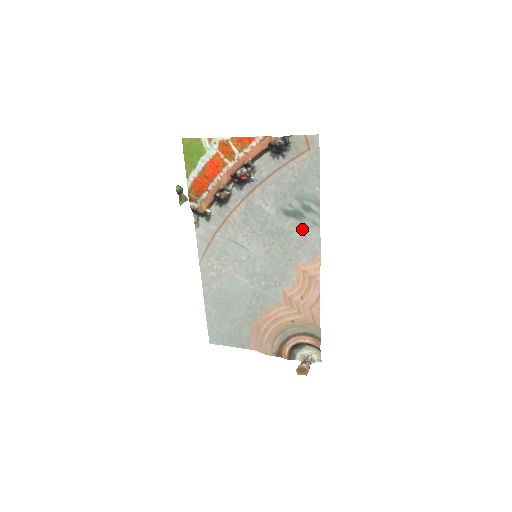
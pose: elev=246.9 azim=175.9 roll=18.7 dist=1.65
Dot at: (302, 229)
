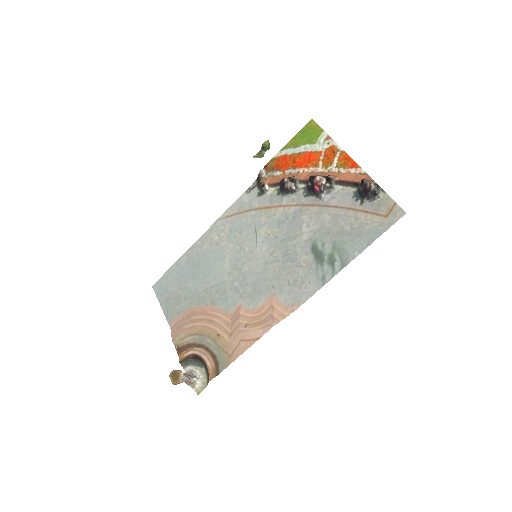
Dot at: (310, 272)
